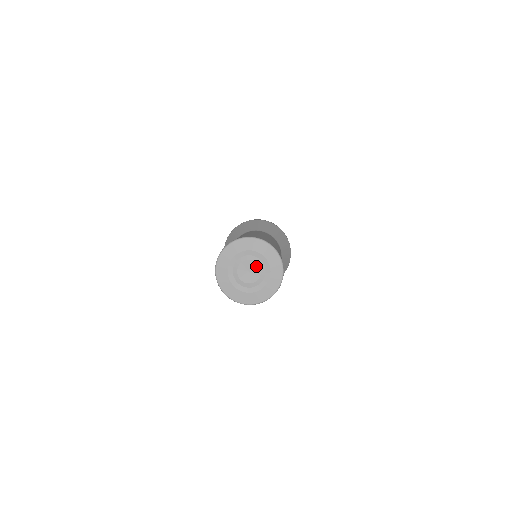
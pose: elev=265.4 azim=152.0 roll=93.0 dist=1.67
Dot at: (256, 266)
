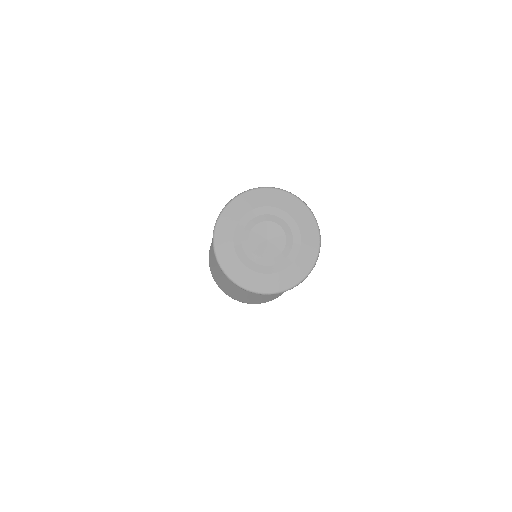
Dot at: (266, 226)
